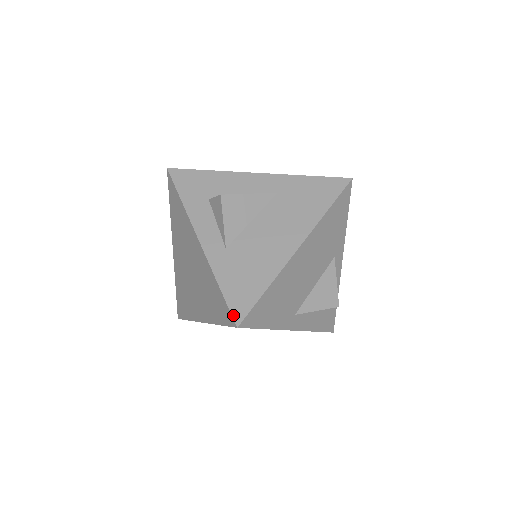
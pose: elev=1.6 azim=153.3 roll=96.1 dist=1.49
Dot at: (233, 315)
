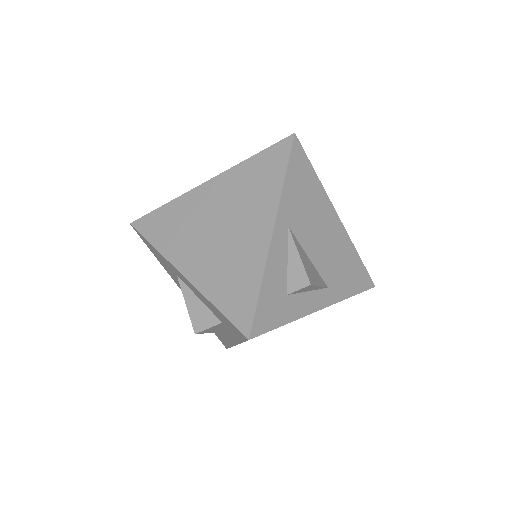
Dot at: occluded
